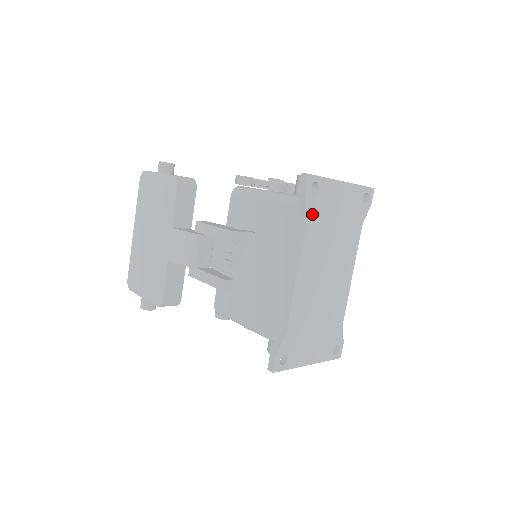
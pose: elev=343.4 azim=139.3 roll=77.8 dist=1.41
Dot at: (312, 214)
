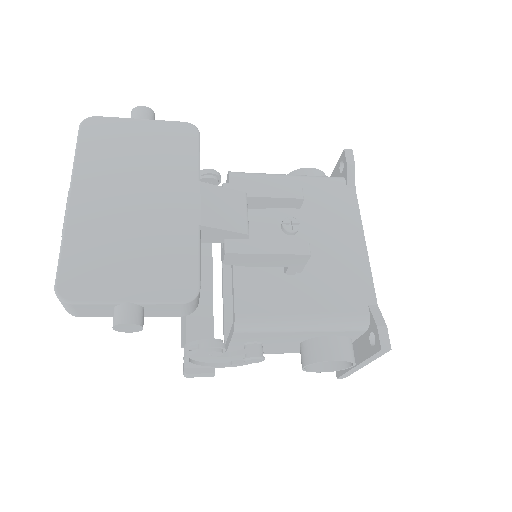
Dot at: occluded
